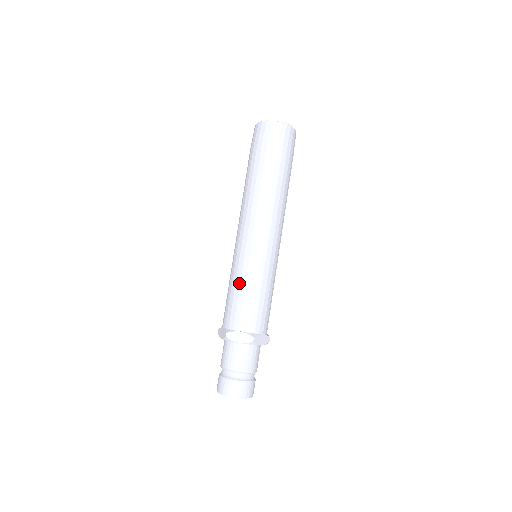
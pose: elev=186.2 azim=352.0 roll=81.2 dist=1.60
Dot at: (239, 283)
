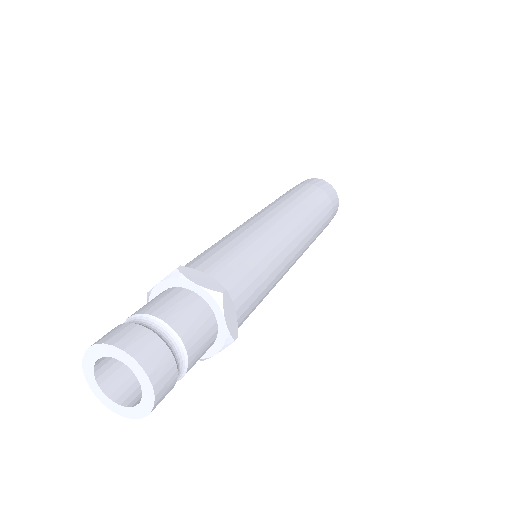
Dot at: (231, 239)
